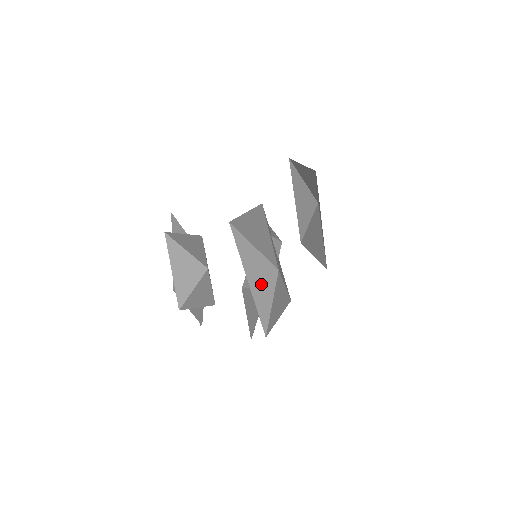
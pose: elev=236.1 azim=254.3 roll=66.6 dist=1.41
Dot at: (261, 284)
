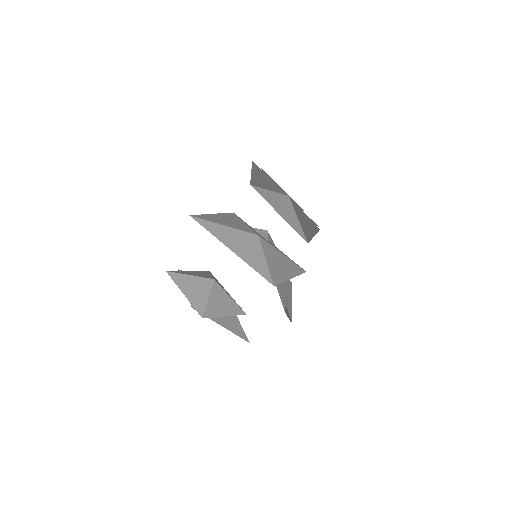
Dot at: (245, 249)
